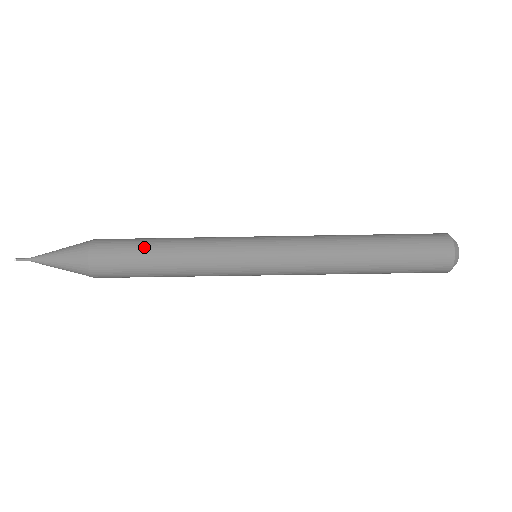
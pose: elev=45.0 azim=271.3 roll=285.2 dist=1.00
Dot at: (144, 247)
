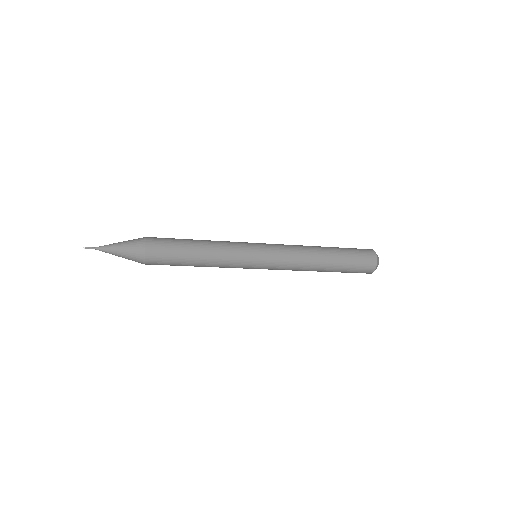
Dot at: (185, 250)
